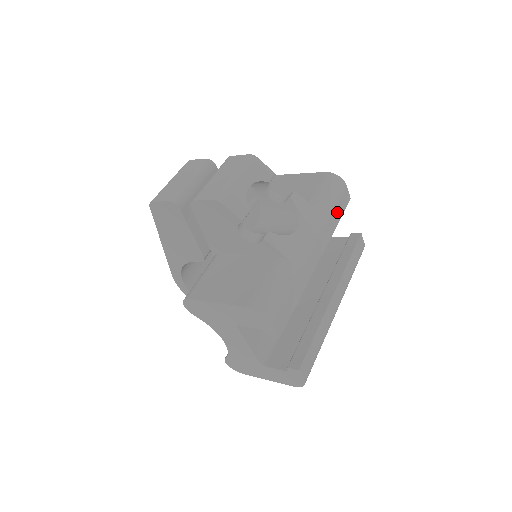
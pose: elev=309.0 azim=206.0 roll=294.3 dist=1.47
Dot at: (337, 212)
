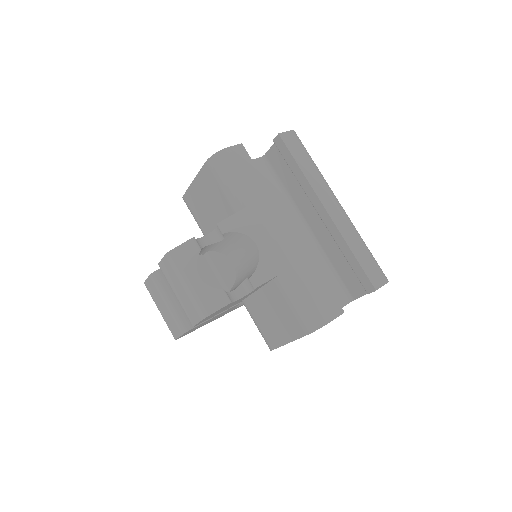
Dot at: (252, 177)
